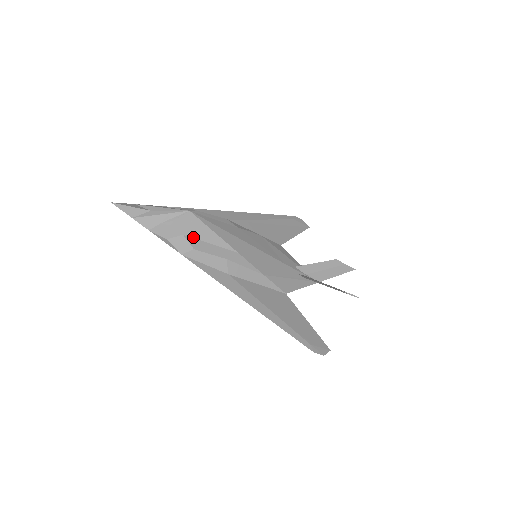
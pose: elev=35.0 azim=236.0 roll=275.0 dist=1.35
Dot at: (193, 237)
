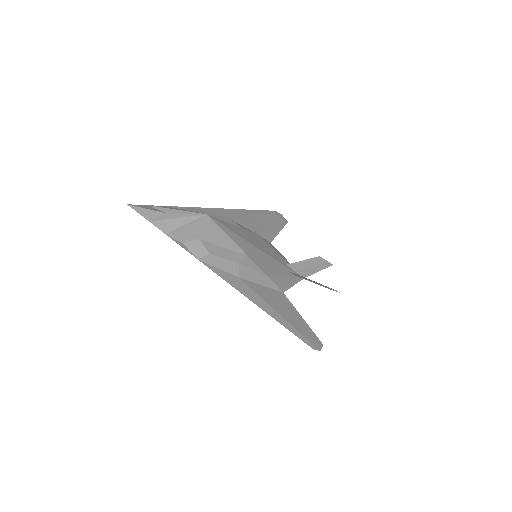
Dot at: (208, 241)
